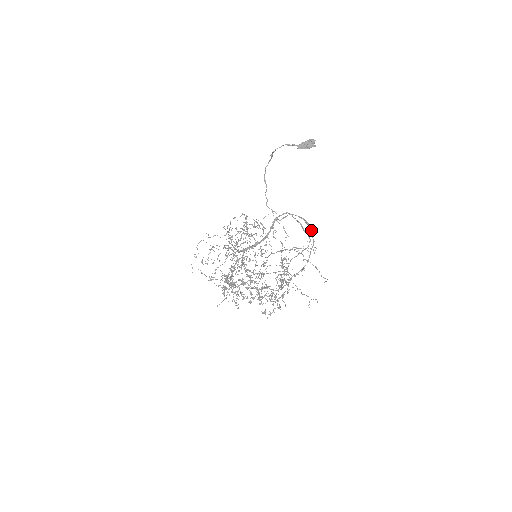
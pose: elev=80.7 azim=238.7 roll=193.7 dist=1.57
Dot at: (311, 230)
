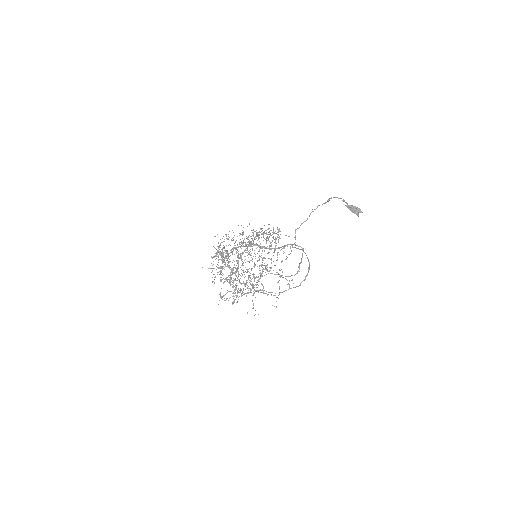
Dot at: (306, 276)
